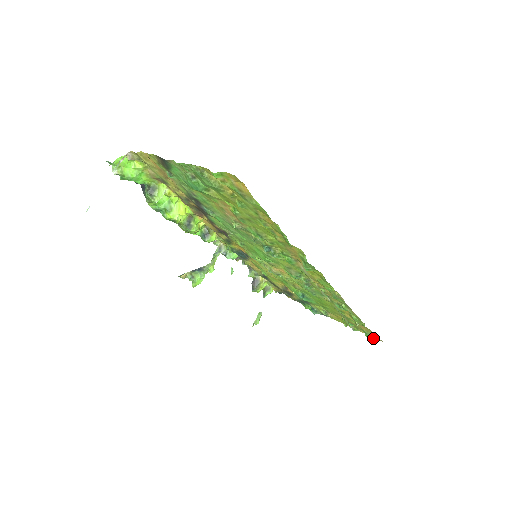
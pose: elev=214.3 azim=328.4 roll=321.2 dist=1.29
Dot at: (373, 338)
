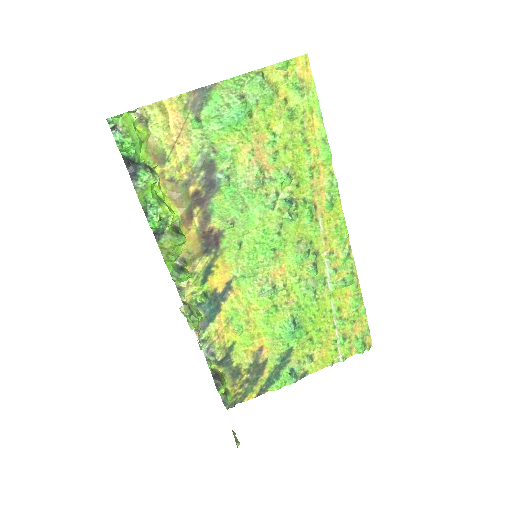
Dot at: (365, 347)
